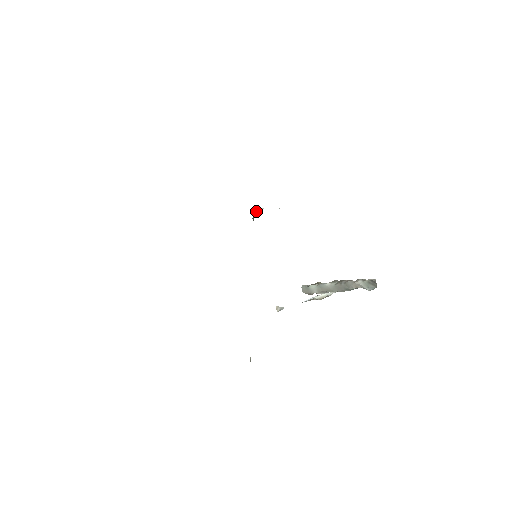
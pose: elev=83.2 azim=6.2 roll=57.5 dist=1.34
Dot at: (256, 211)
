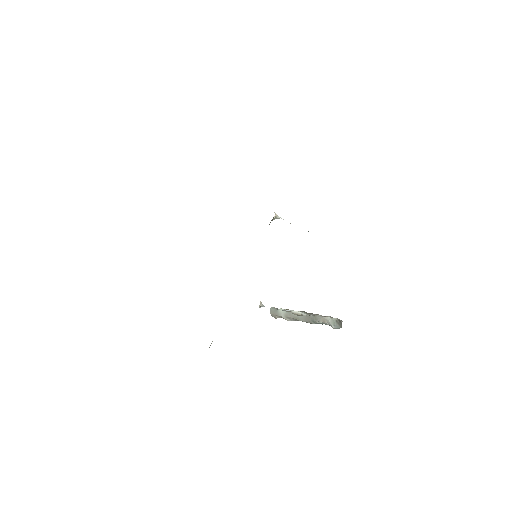
Dot at: (276, 217)
